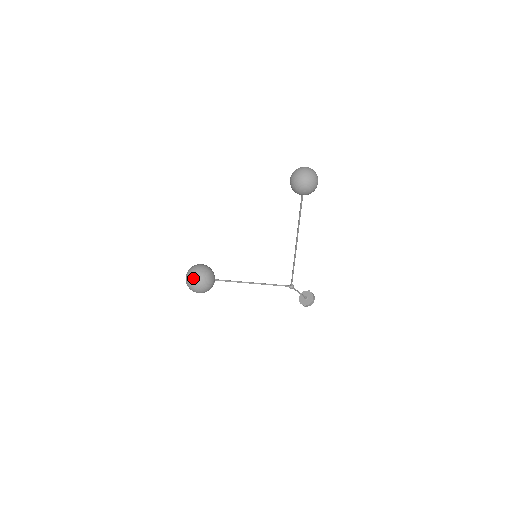
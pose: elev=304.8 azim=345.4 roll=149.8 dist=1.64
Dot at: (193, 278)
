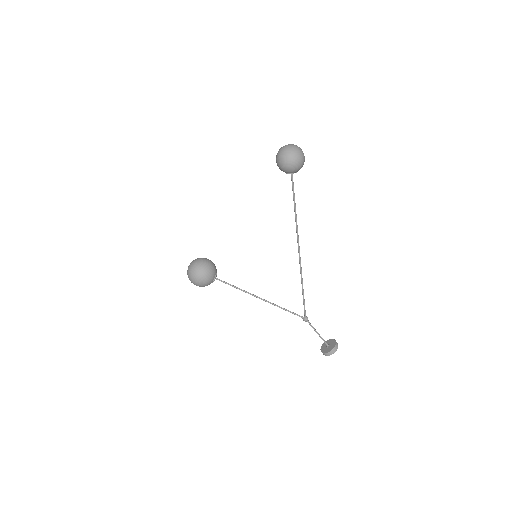
Dot at: (192, 265)
